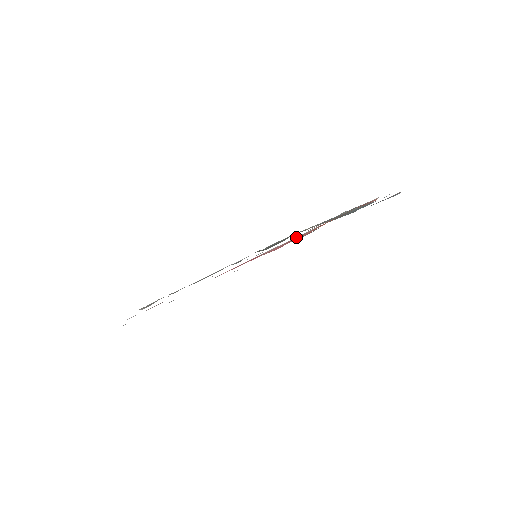
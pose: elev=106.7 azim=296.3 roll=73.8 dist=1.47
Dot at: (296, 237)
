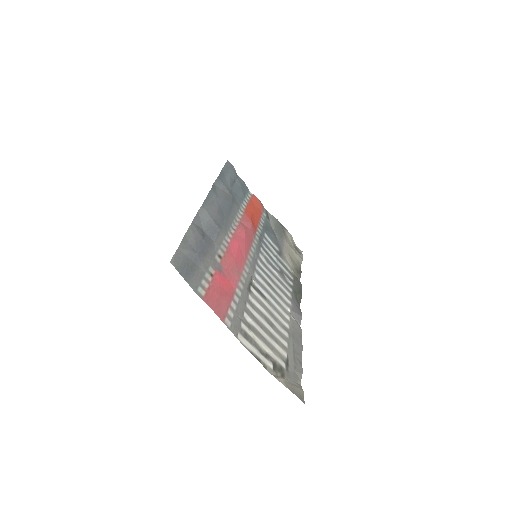
Dot at: (239, 218)
